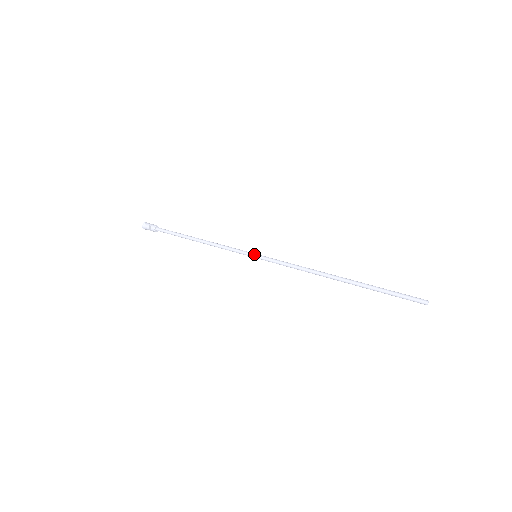
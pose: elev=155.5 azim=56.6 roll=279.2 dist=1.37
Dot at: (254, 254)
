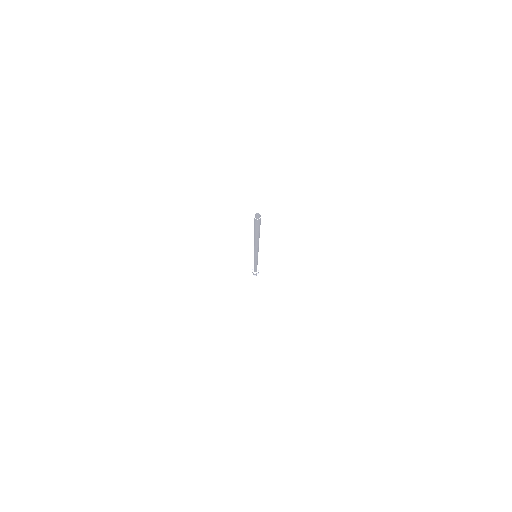
Dot at: occluded
